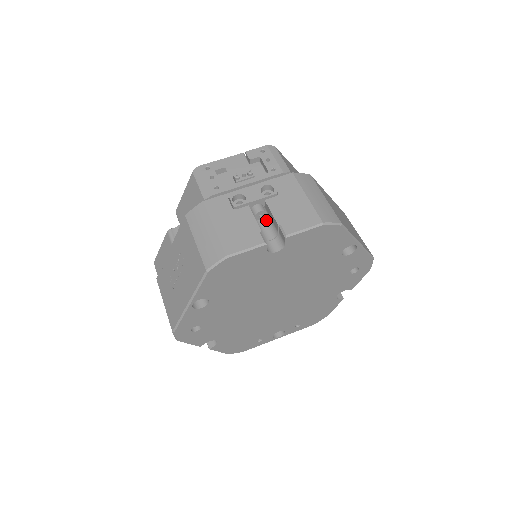
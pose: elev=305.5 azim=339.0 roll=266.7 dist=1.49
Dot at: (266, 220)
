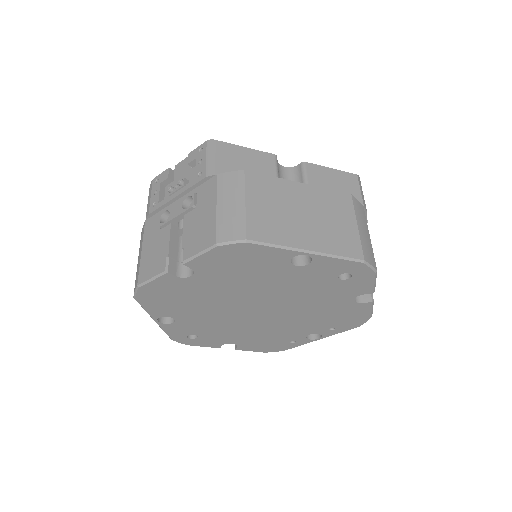
Dot at: occluded
